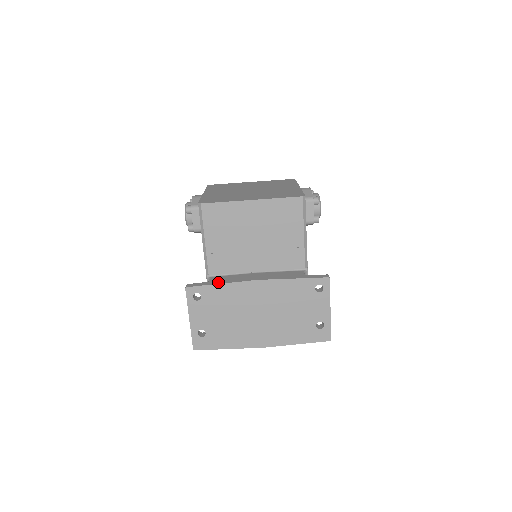
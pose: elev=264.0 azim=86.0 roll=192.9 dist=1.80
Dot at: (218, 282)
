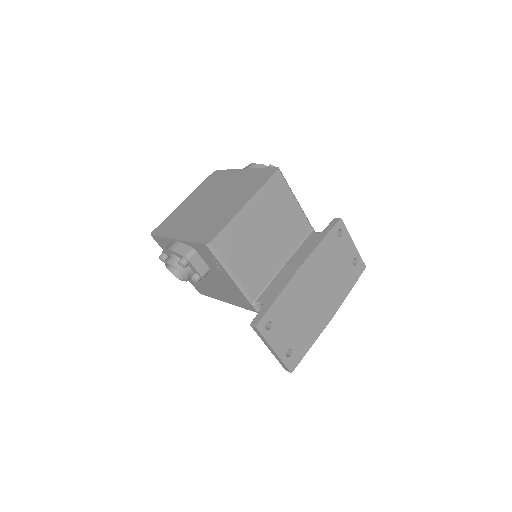
Dot at: (273, 297)
